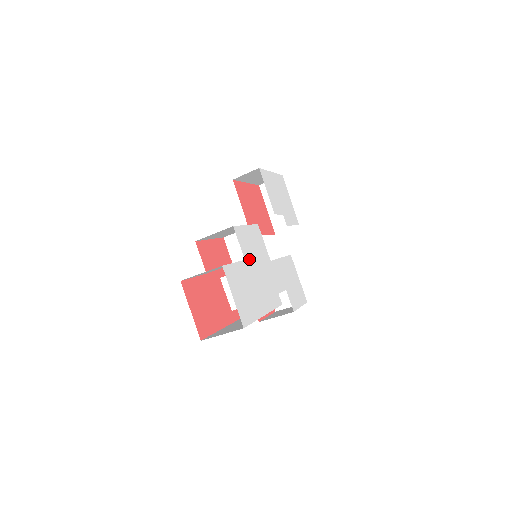
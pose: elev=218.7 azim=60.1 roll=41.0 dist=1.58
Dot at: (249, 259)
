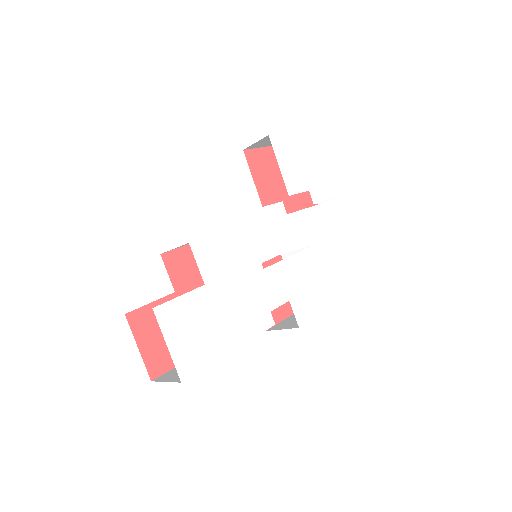
Dot at: (215, 280)
